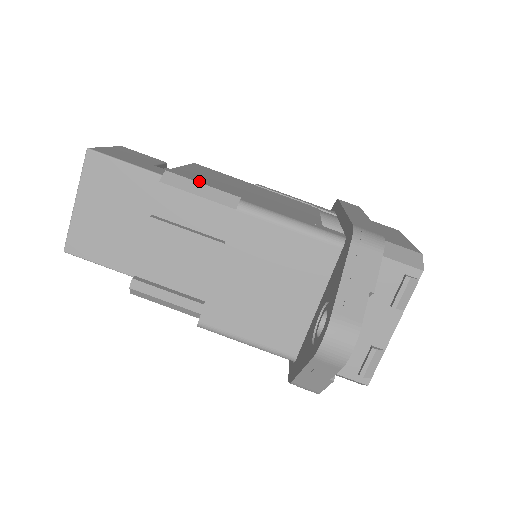
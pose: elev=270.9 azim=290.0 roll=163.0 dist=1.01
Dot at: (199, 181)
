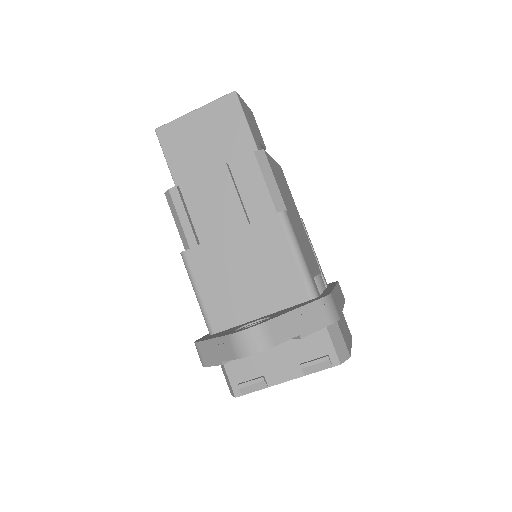
Dot at: (275, 176)
